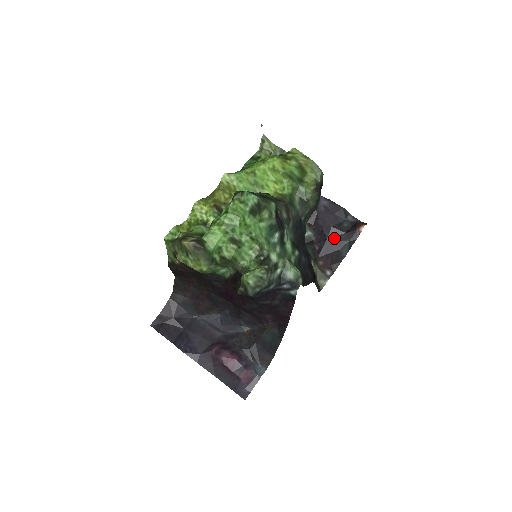
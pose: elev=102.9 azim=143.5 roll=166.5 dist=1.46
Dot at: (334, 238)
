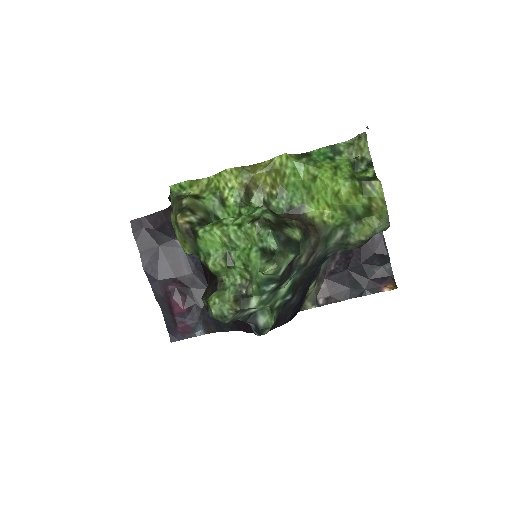
Dot at: (354, 274)
